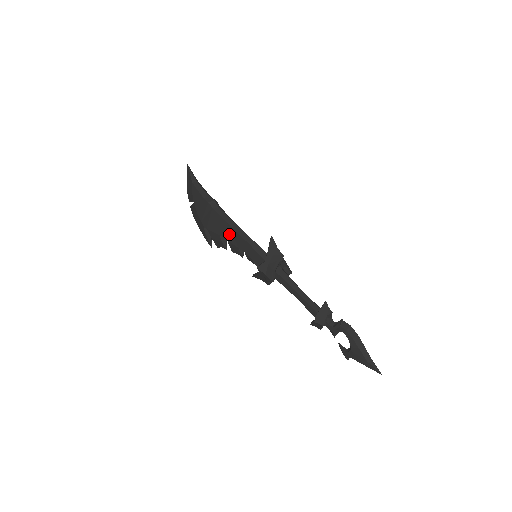
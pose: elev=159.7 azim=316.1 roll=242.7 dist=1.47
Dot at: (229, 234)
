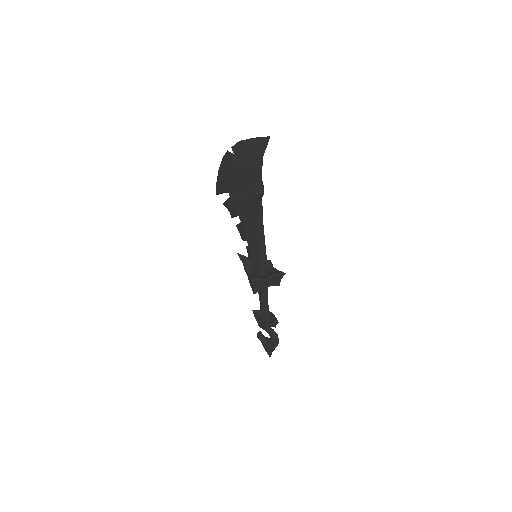
Dot at: (249, 228)
